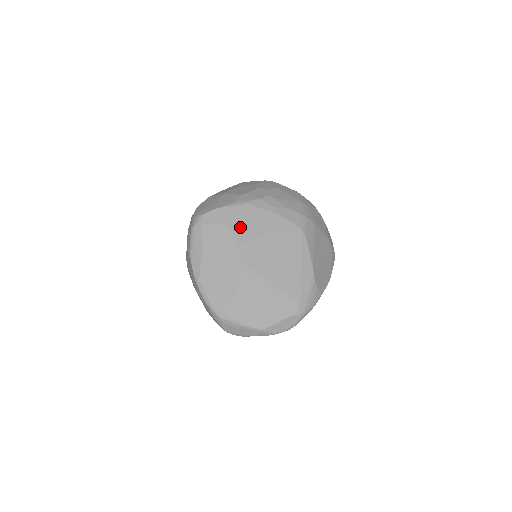
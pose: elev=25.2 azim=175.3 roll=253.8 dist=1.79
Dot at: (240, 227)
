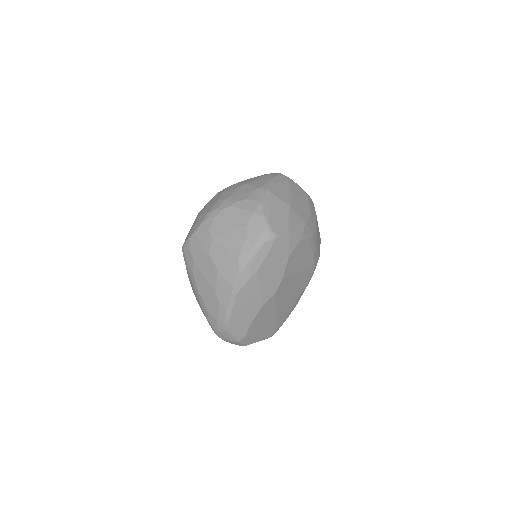
Dot at: (293, 261)
